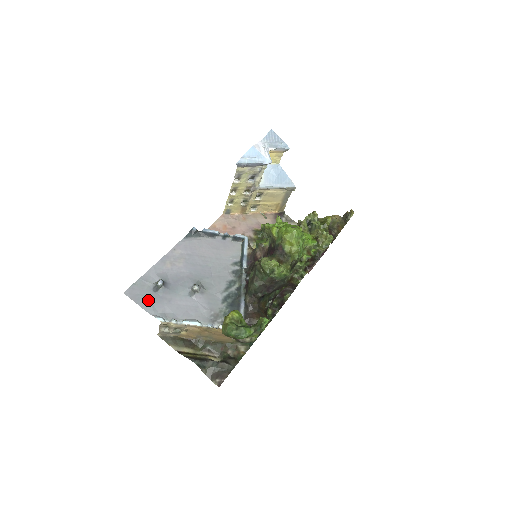
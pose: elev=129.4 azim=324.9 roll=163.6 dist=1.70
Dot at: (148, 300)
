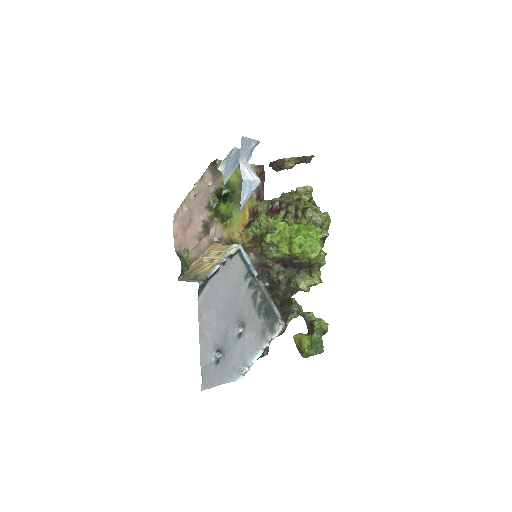
Dot at: (220, 375)
